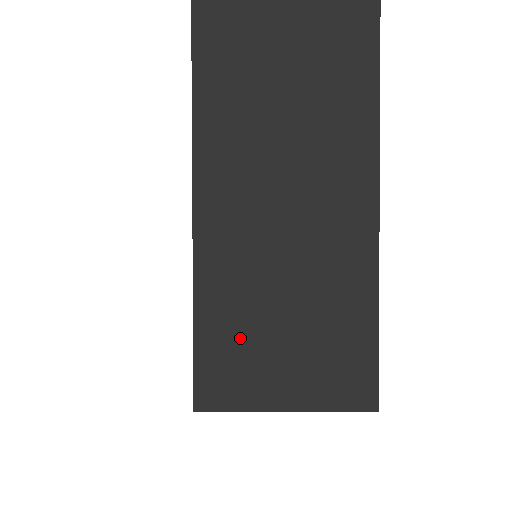
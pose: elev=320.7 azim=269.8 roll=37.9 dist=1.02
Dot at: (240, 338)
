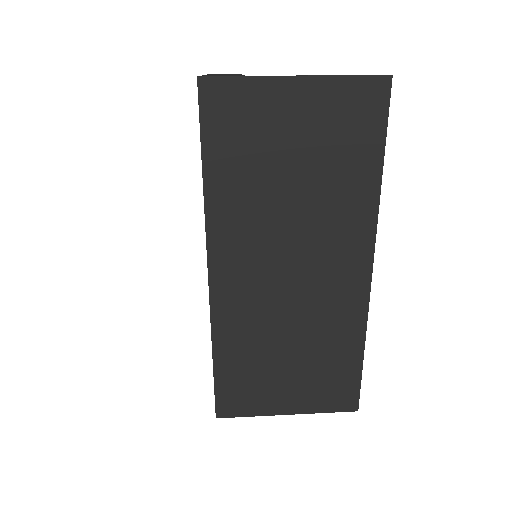
Dot at: (251, 369)
